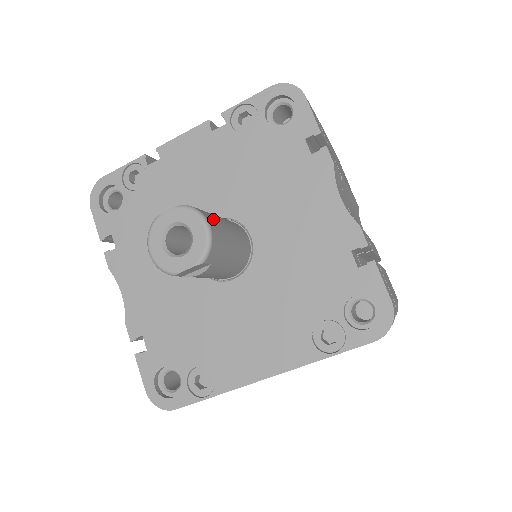
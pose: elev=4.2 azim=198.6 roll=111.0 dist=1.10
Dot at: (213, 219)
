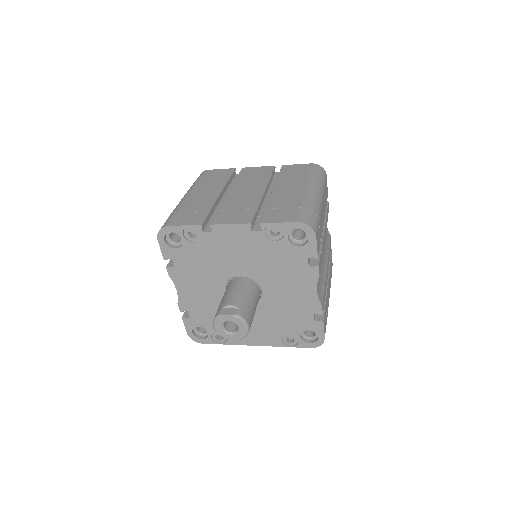
Dot at: (249, 316)
